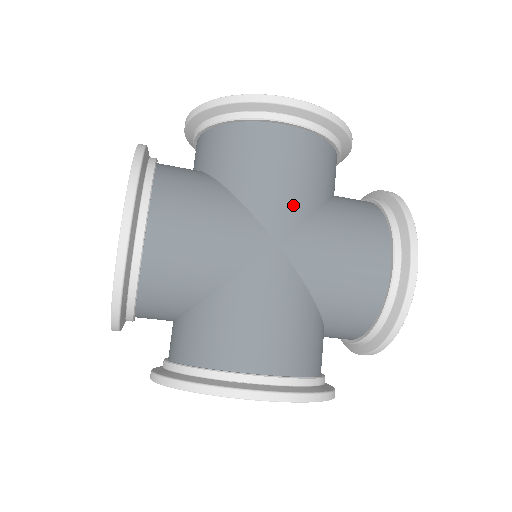
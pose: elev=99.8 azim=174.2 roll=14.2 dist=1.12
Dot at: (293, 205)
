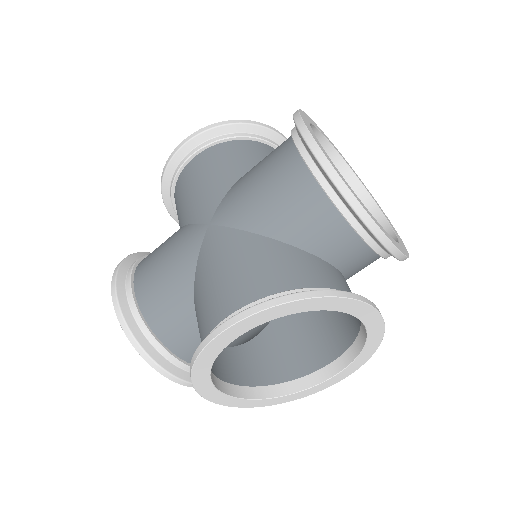
Dot at: (212, 193)
